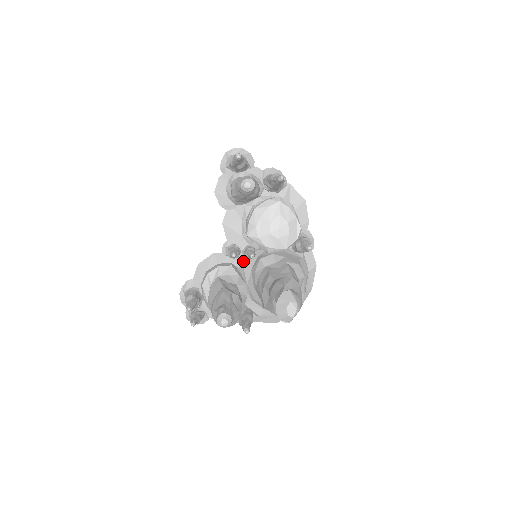
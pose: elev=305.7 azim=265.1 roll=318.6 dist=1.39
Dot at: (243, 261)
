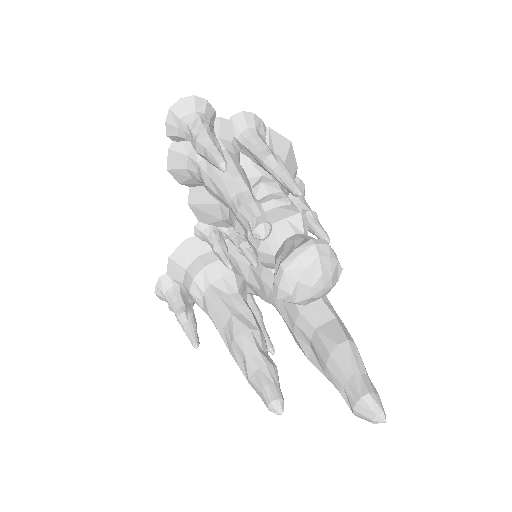
Dot at: (230, 247)
